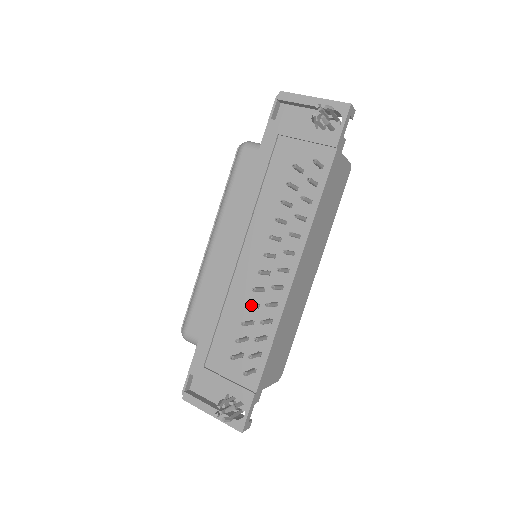
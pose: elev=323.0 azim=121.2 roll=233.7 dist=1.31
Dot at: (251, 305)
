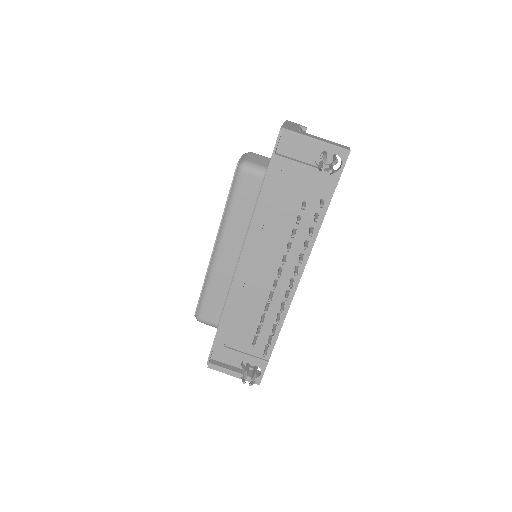
Dot at: (267, 310)
